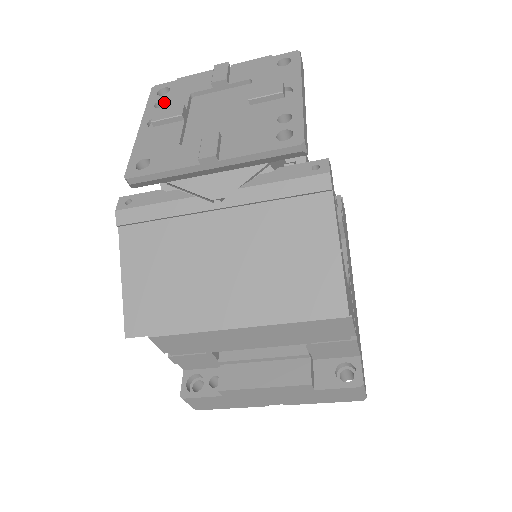
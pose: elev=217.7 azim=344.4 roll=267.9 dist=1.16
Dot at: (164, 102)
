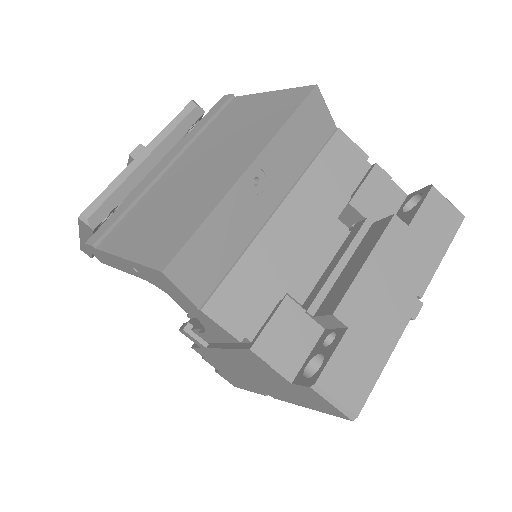
Dot at: occluded
